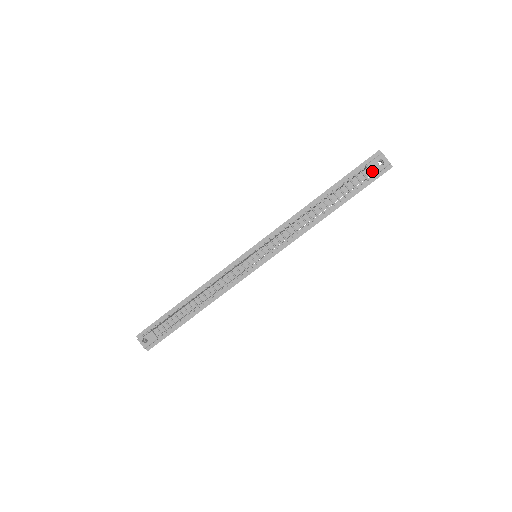
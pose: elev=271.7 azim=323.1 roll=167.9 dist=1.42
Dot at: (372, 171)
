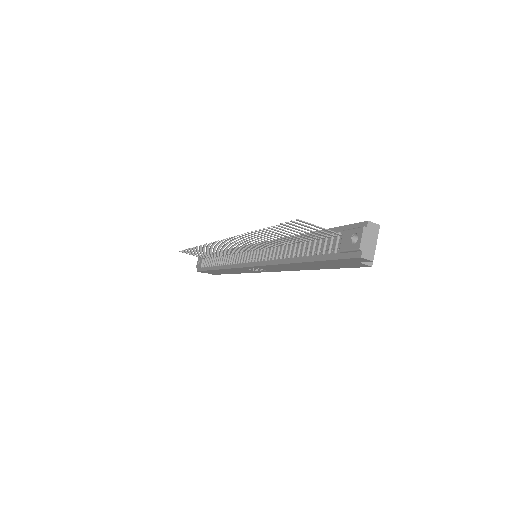
Dot at: (342, 243)
